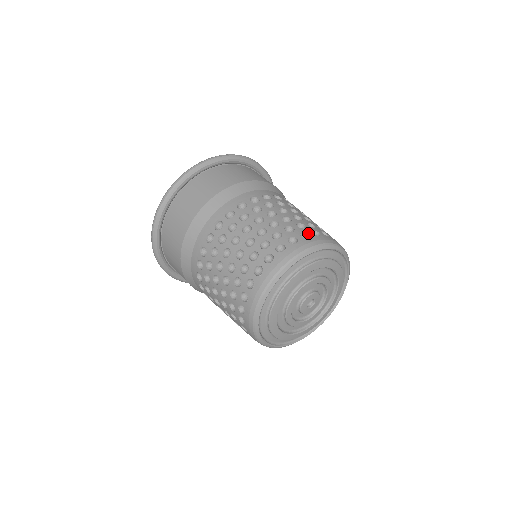
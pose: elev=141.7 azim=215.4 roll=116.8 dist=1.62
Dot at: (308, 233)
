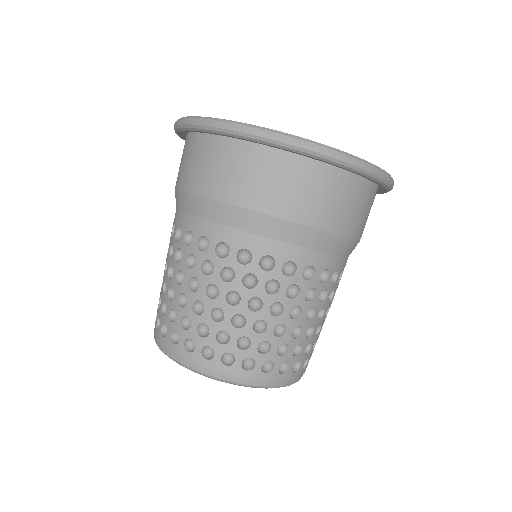
Dot at: (256, 364)
